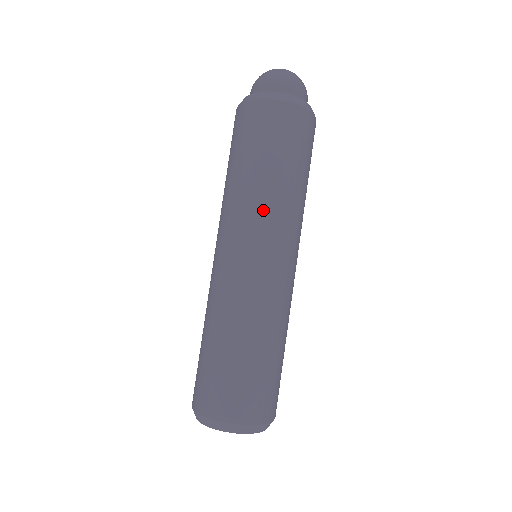
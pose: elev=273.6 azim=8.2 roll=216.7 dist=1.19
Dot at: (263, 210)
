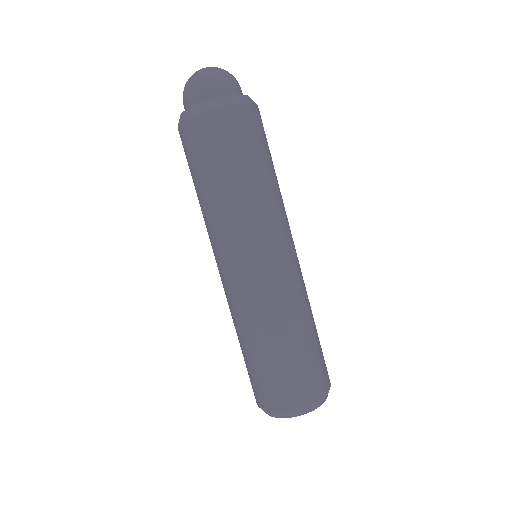
Dot at: (275, 212)
